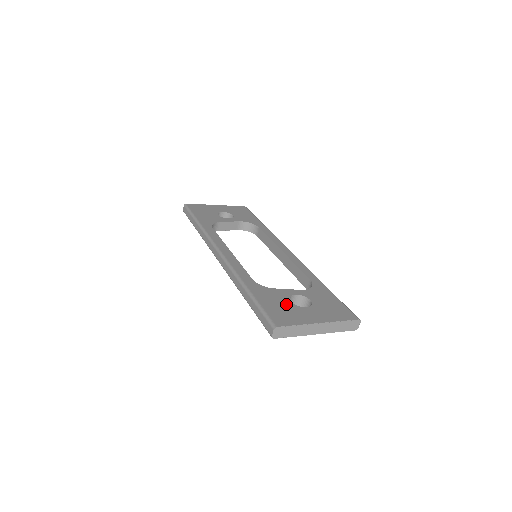
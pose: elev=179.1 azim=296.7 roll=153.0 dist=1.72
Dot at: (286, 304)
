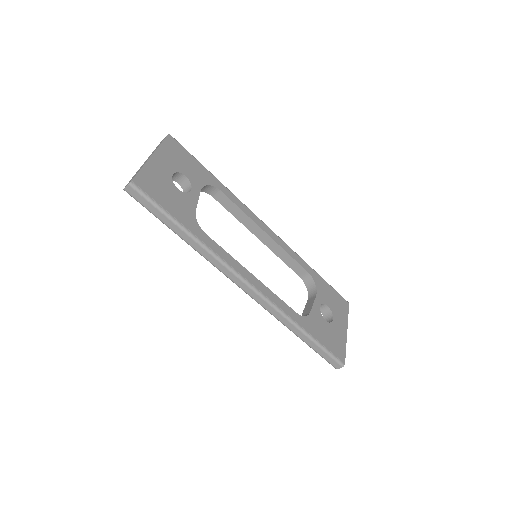
Dot at: (328, 328)
